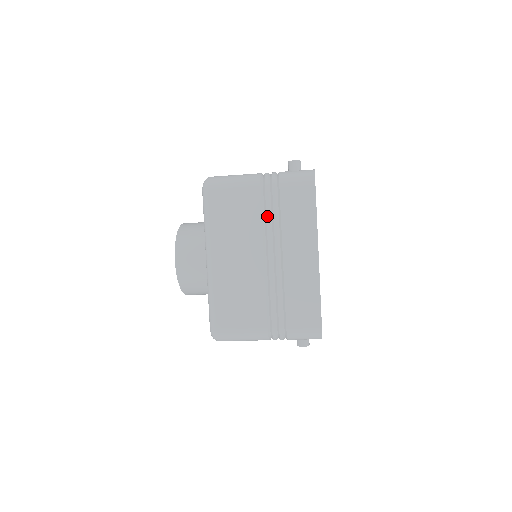
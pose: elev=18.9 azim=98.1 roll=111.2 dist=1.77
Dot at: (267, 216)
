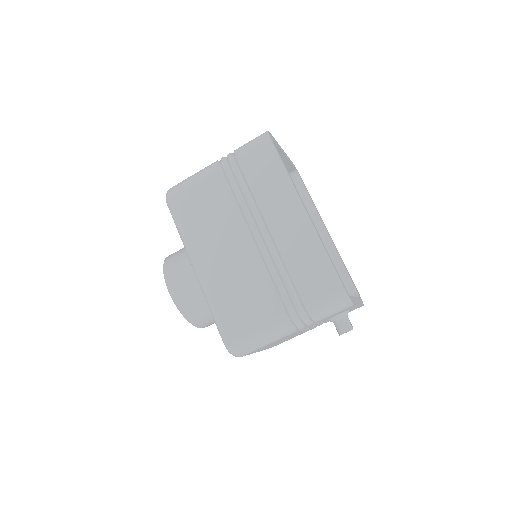
Dot at: (236, 195)
